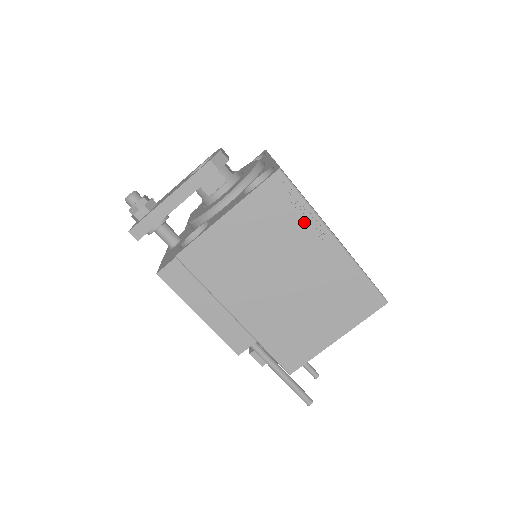
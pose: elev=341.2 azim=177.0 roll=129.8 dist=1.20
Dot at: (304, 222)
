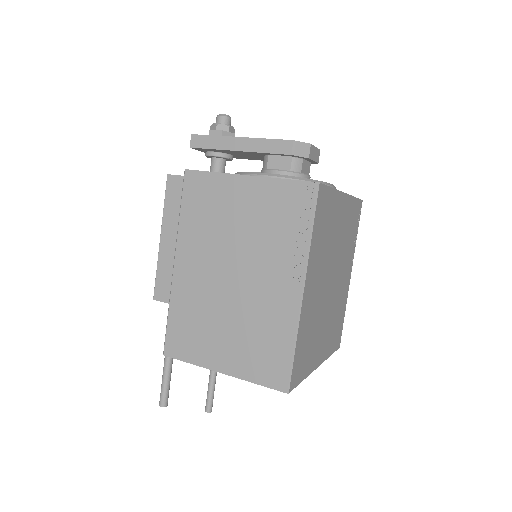
Dot at: (293, 246)
